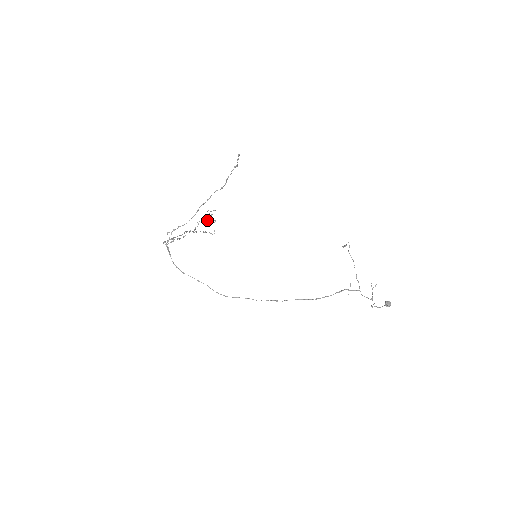
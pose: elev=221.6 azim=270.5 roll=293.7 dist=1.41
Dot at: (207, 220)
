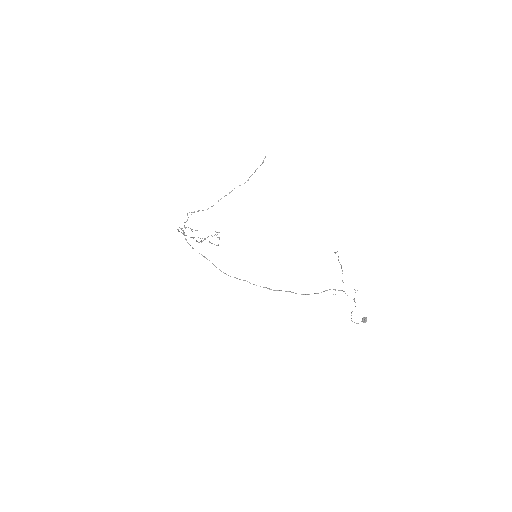
Dot at: occluded
